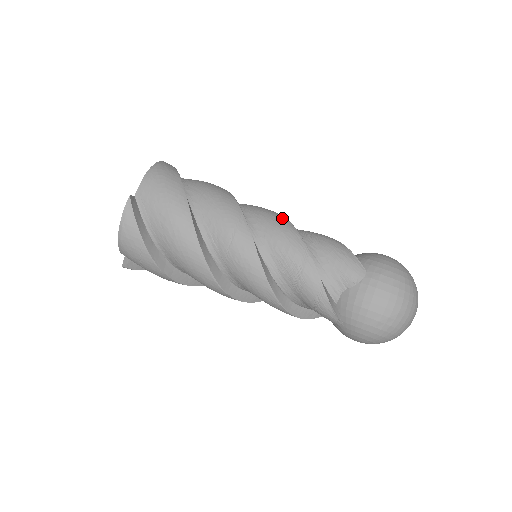
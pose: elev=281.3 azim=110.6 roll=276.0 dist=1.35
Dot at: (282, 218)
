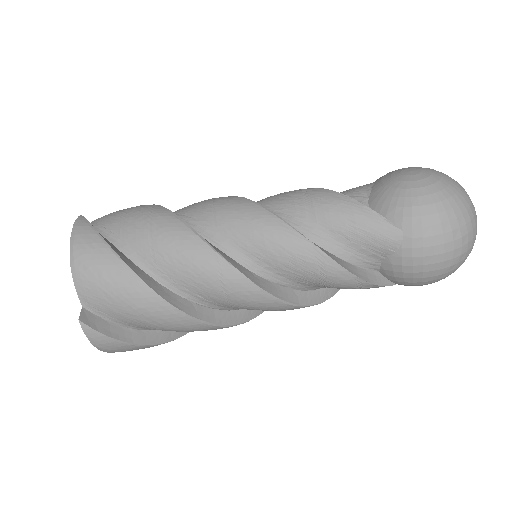
Dot at: (264, 217)
